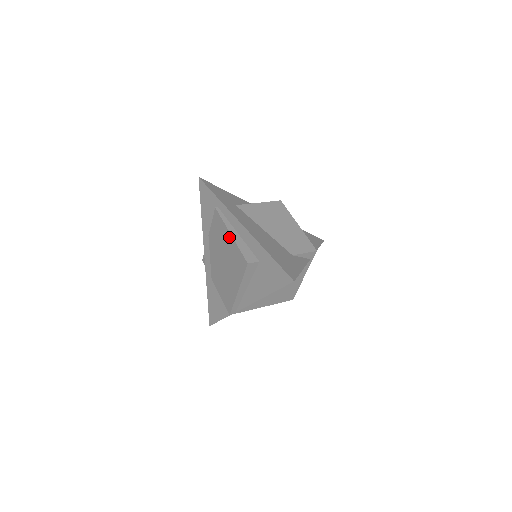
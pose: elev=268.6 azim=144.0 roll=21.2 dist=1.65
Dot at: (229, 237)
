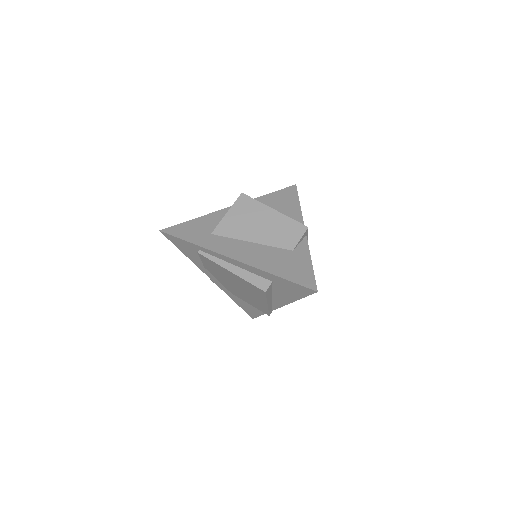
Dot at: (230, 273)
